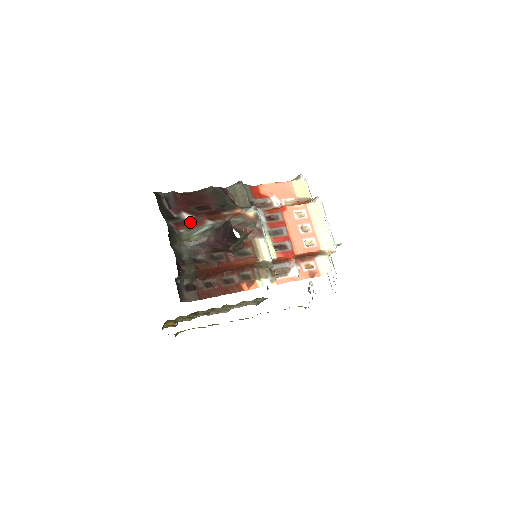
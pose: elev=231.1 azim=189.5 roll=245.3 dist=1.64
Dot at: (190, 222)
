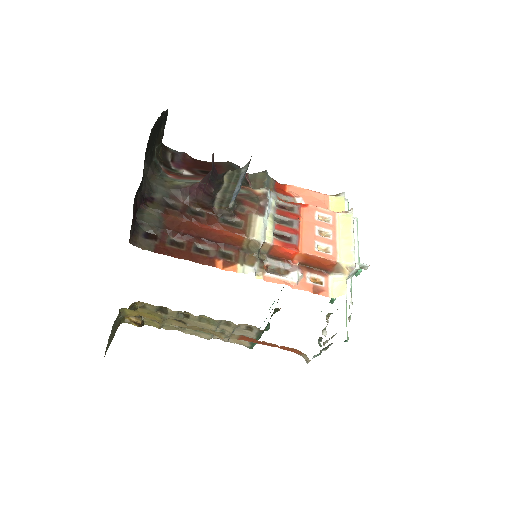
Dot at: (185, 175)
